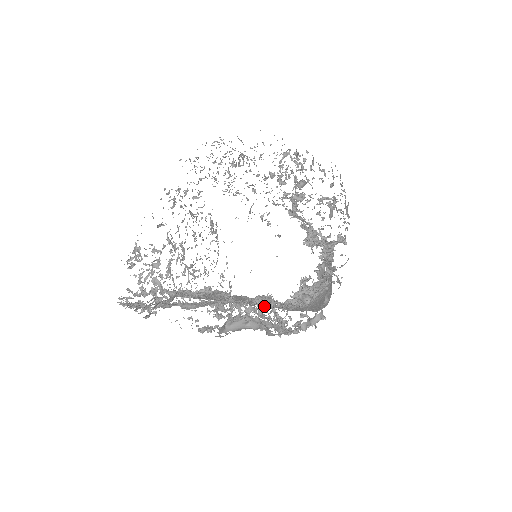
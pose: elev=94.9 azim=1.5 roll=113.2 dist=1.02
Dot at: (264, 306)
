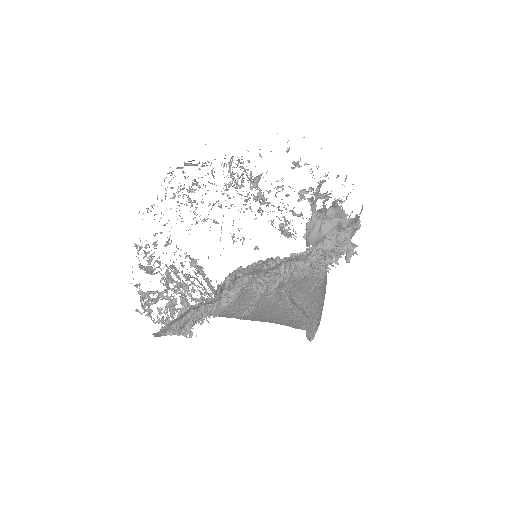
Dot at: occluded
